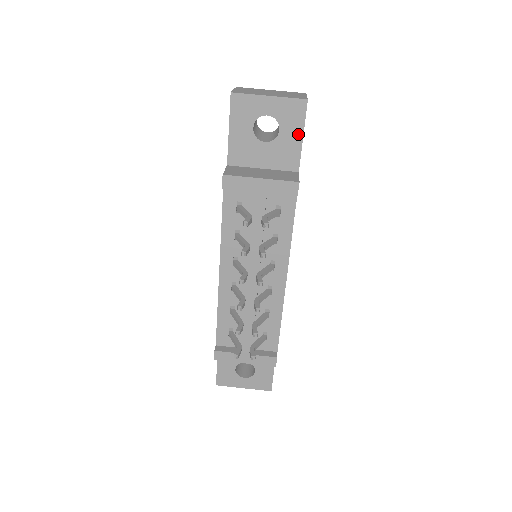
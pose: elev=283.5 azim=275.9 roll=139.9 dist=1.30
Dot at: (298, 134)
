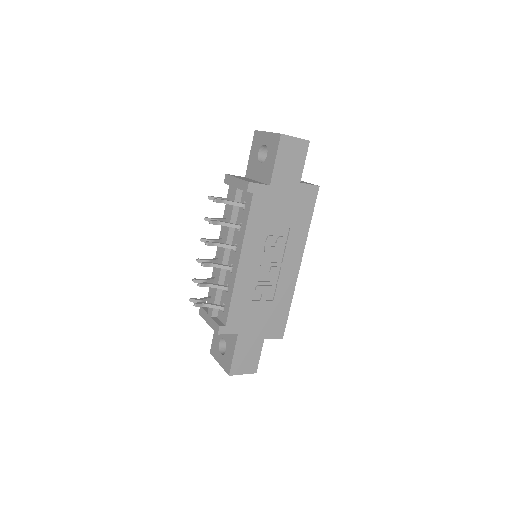
Dot at: (274, 158)
